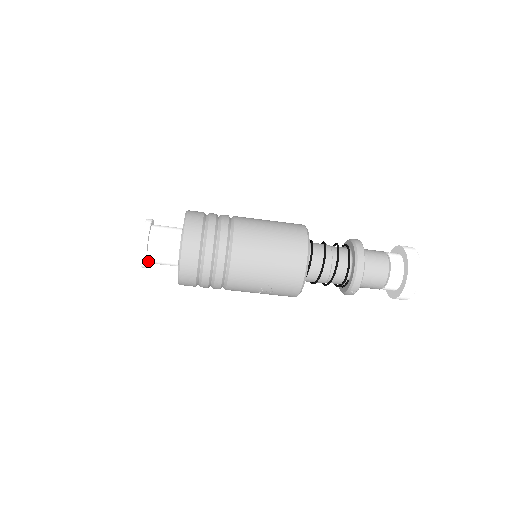
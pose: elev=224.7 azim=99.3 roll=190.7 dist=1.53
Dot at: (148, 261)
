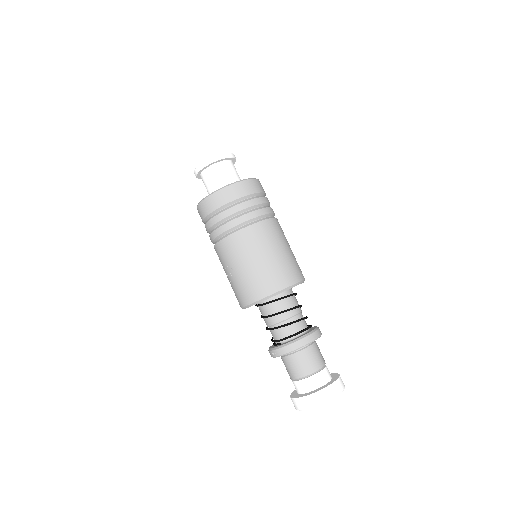
Dot at: (201, 174)
